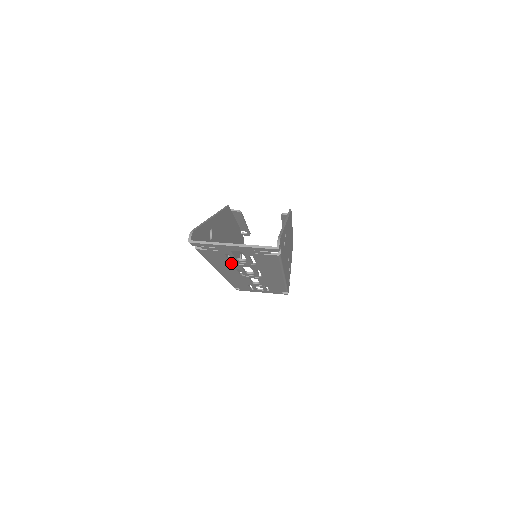
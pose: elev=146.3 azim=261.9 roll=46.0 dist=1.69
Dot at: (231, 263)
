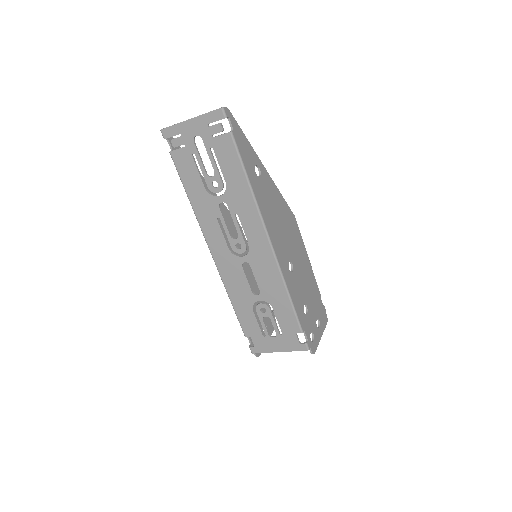
Dot at: (207, 195)
